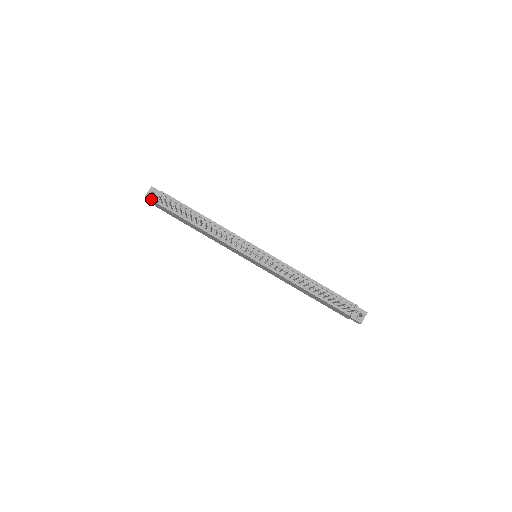
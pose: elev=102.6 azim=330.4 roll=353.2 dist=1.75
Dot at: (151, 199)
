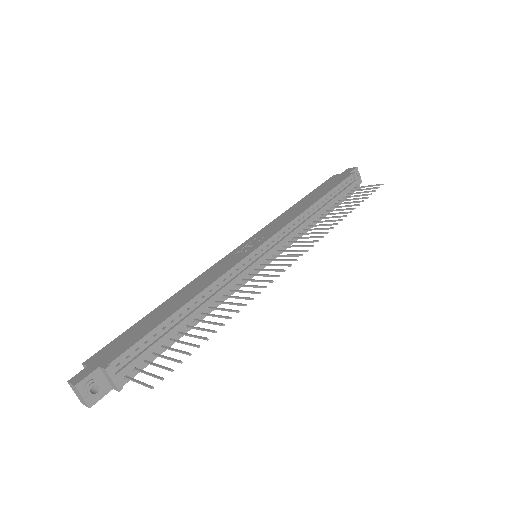
Dot at: (100, 396)
